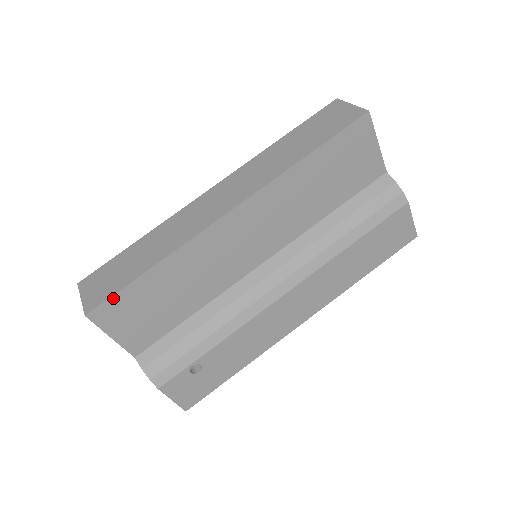
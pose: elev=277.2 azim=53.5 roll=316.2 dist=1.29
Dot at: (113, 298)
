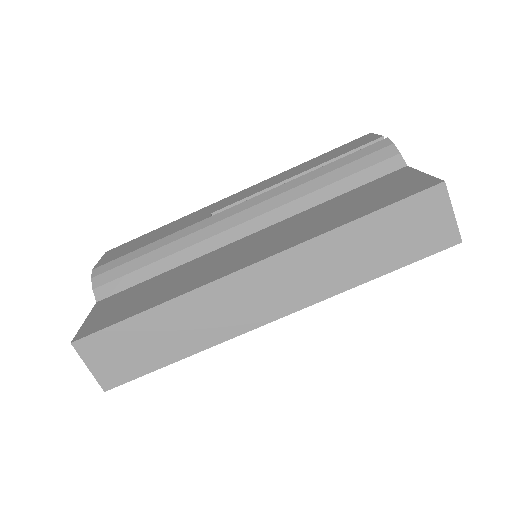
Dot at: (134, 378)
